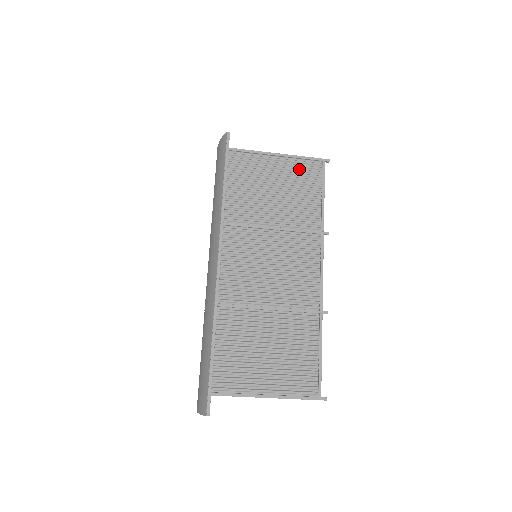
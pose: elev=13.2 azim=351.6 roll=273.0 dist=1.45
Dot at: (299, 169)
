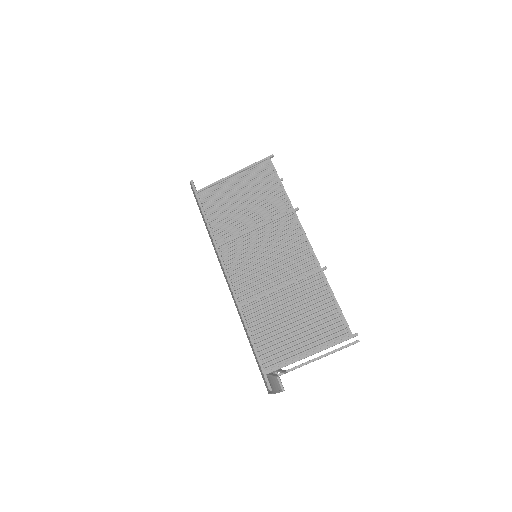
Dot at: (253, 175)
